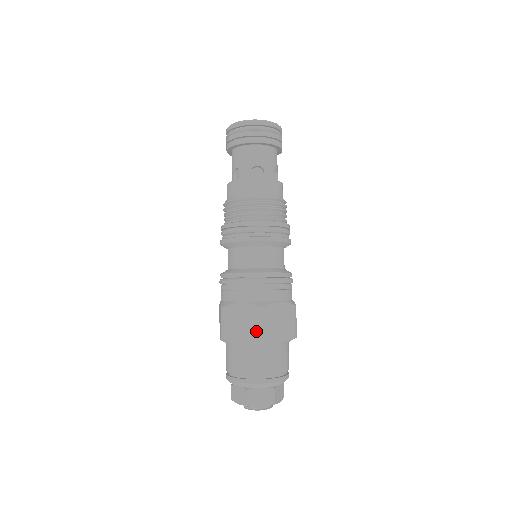
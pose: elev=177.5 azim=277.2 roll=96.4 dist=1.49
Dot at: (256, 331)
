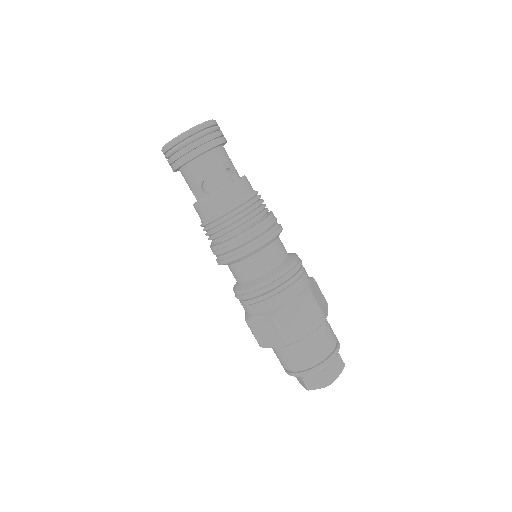
Dot at: (316, 316)
